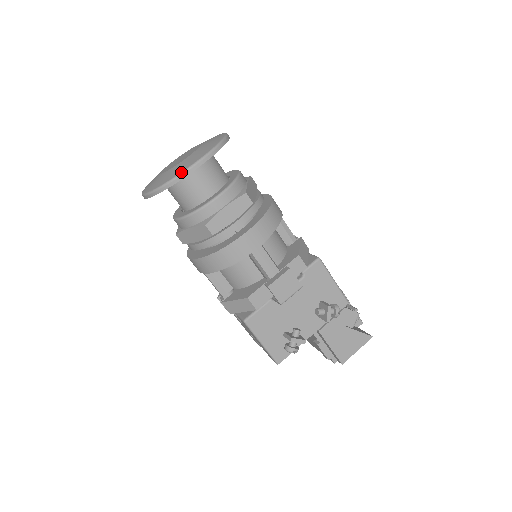
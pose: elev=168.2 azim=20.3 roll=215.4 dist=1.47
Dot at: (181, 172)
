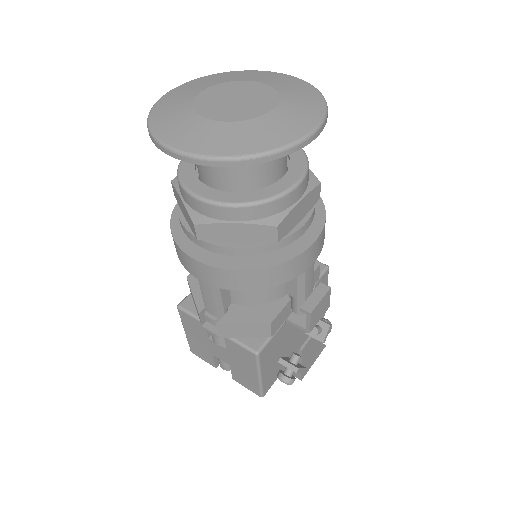
Dot at: (294, 141)
